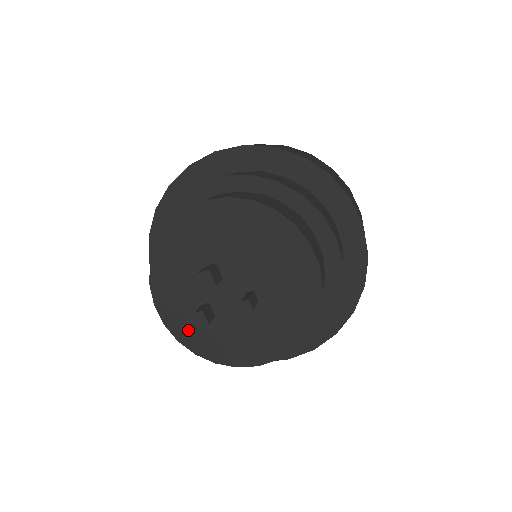
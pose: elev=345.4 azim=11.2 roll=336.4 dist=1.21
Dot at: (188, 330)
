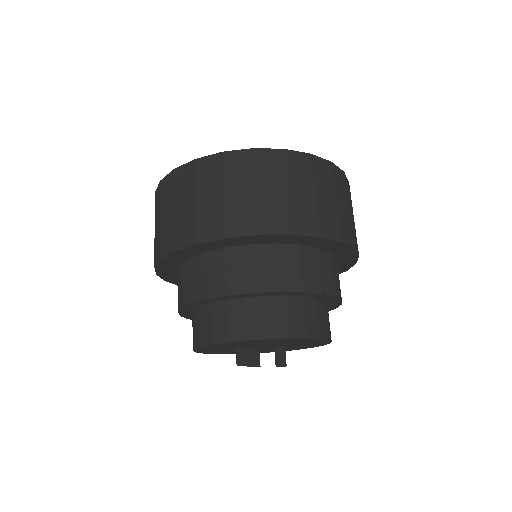
Dot at: occluded
